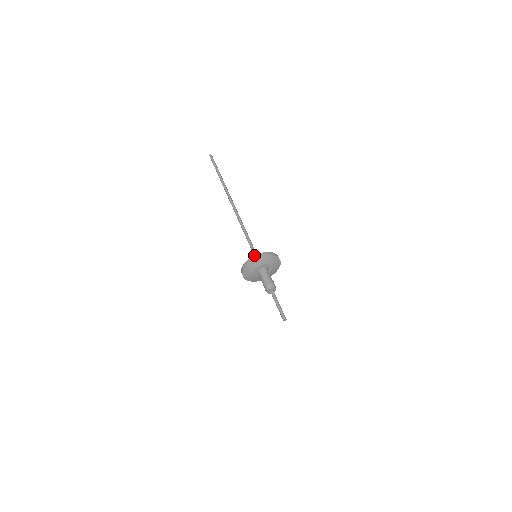
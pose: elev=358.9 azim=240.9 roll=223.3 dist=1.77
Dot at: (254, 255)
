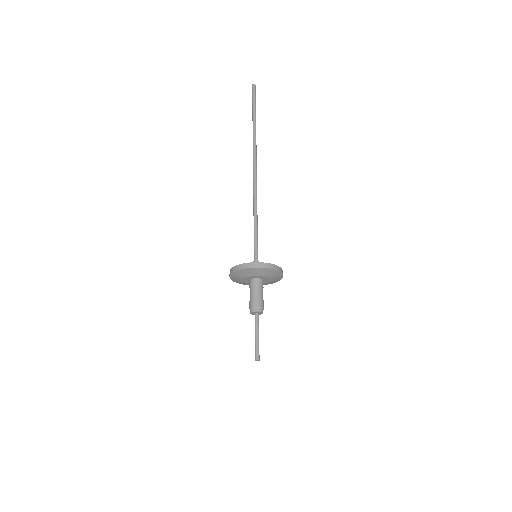
Dot at: (259, 262)
